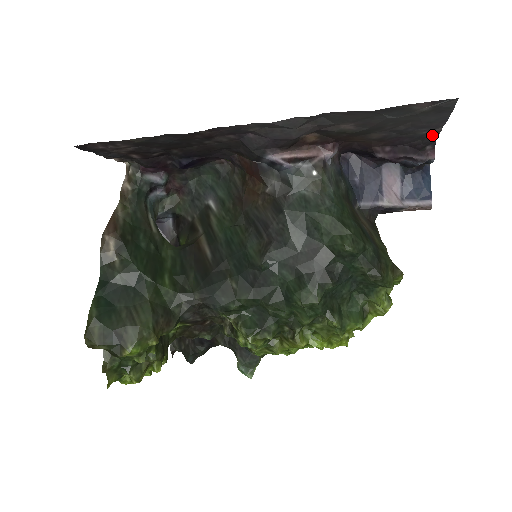
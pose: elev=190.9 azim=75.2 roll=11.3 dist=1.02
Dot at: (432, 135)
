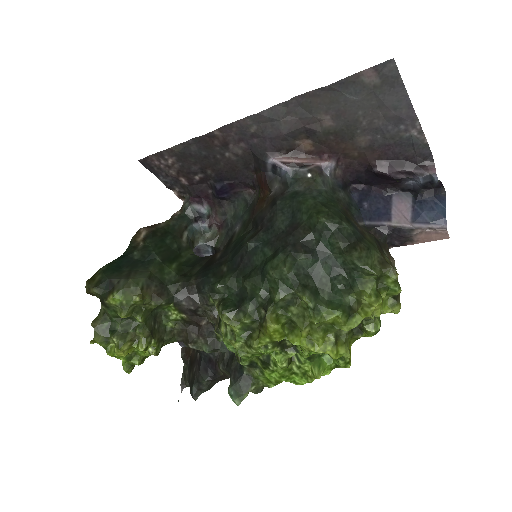
Dot at: (420, 141)
